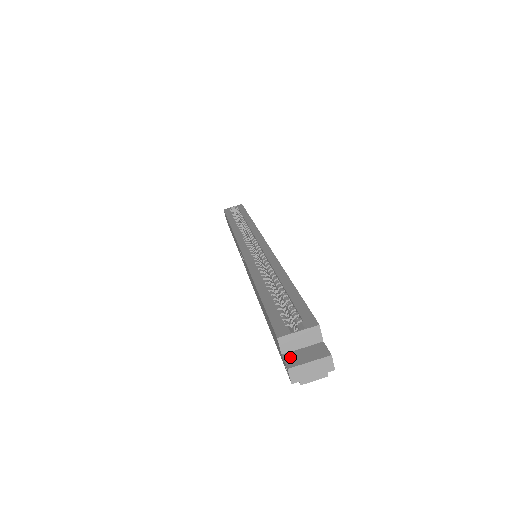
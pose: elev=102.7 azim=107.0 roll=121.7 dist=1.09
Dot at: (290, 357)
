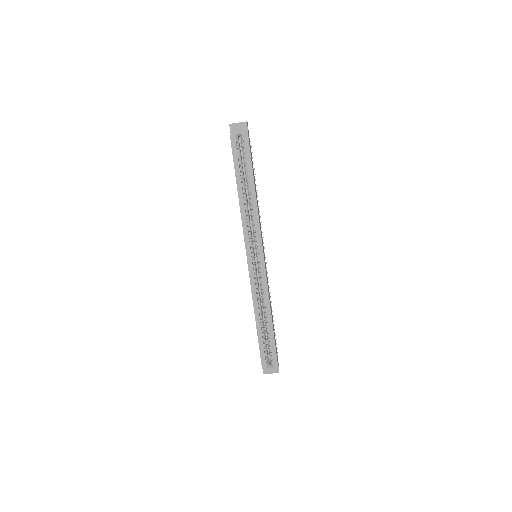
Dot at: (265, 369)
